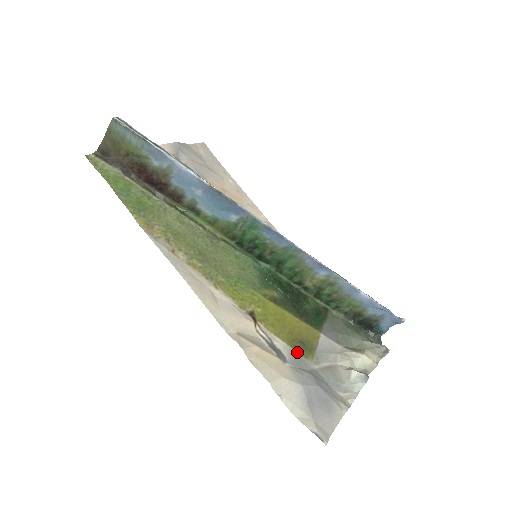
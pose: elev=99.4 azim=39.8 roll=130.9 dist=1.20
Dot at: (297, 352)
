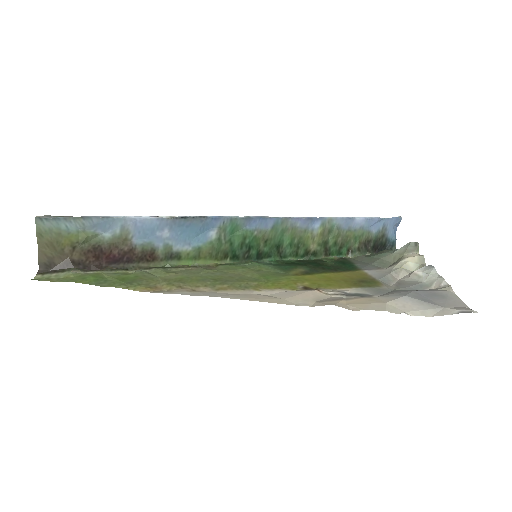
Dot at: (368, 287)
